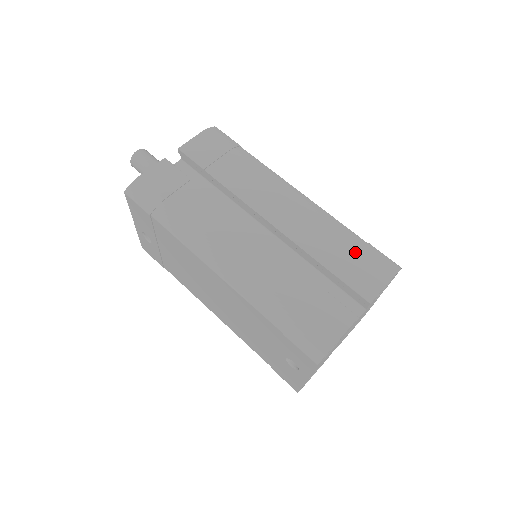
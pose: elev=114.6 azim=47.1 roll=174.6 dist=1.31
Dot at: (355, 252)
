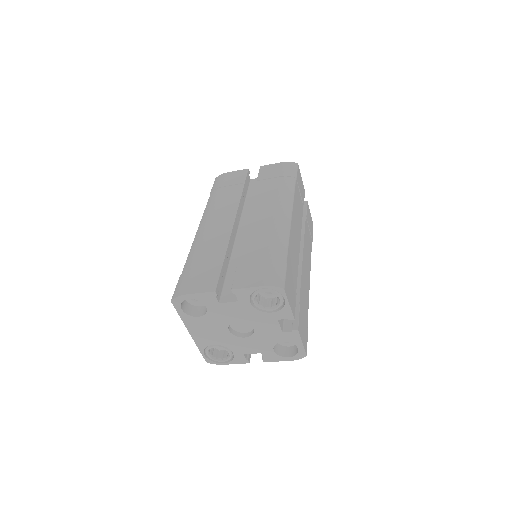
Dot at: (266, 259)
